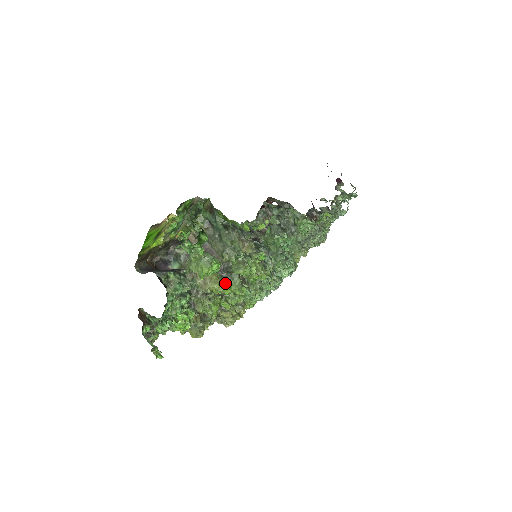
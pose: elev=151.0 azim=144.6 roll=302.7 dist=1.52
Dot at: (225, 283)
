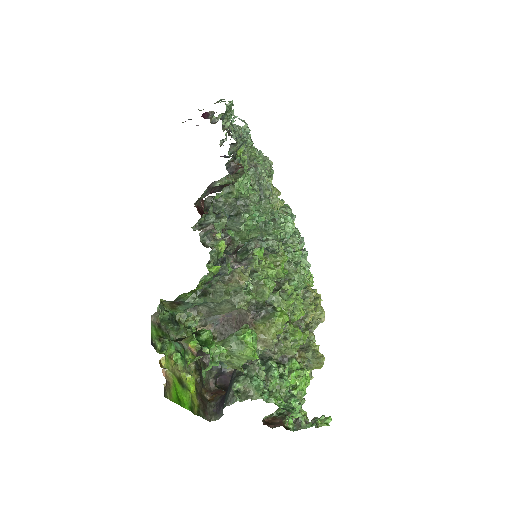
Dot at: (274, 317)
